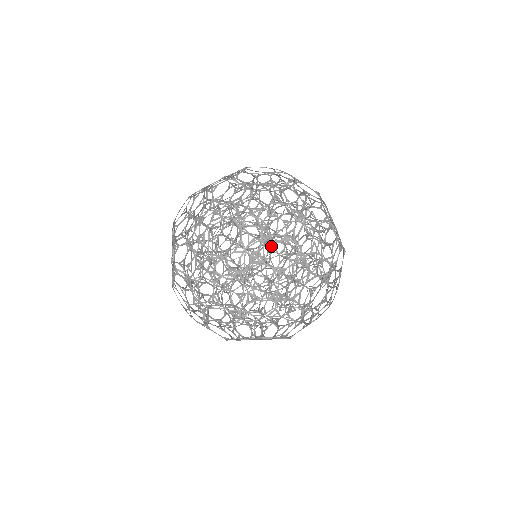
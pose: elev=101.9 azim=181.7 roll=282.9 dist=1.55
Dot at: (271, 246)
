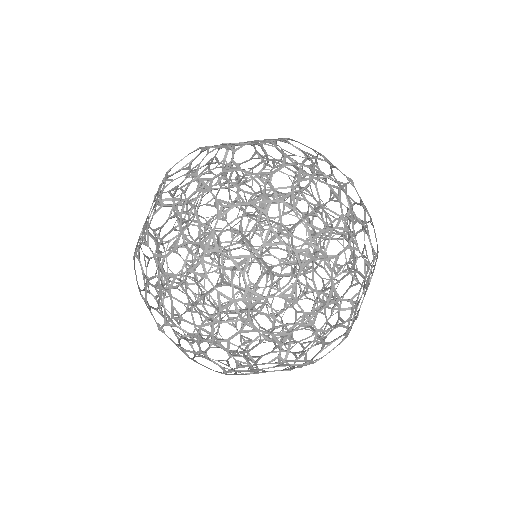
Dot at: (330, 237)
